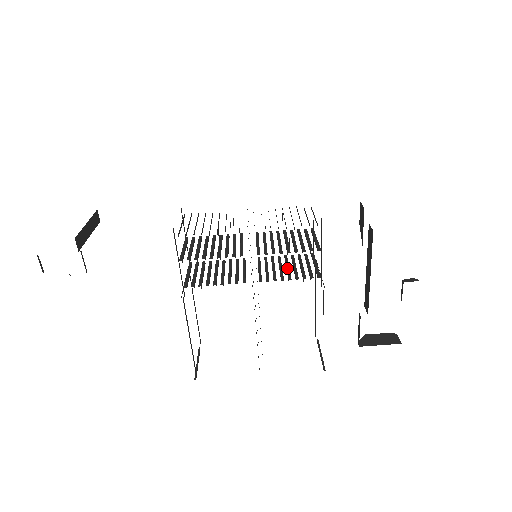
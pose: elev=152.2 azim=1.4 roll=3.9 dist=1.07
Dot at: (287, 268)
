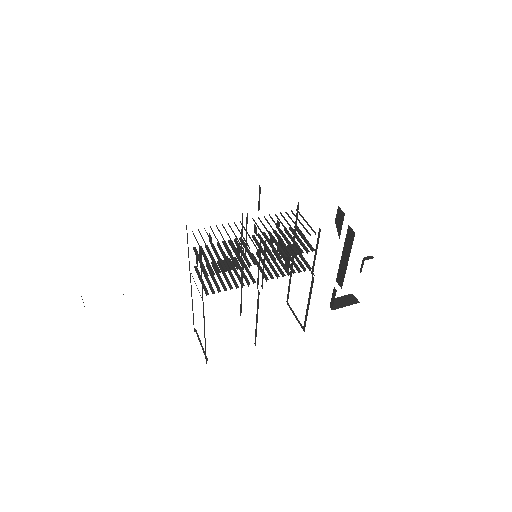
Dot at: (281, 262)
